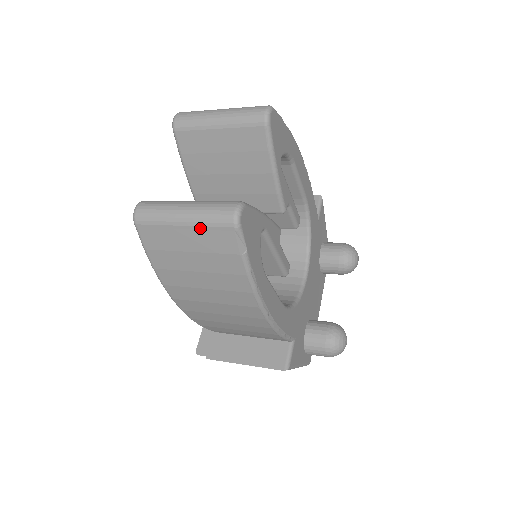
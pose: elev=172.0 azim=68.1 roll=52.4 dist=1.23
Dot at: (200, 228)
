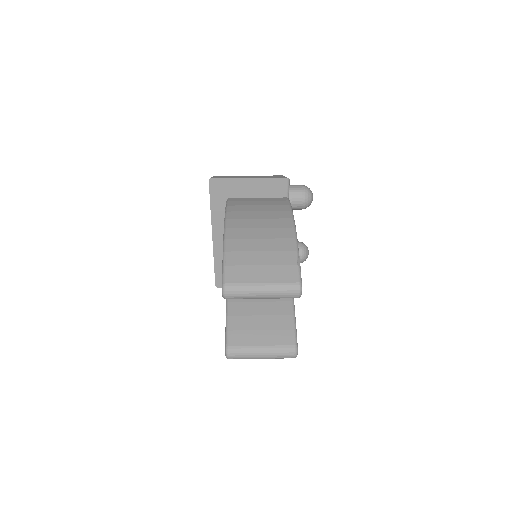
Dot at: (272, 358)
